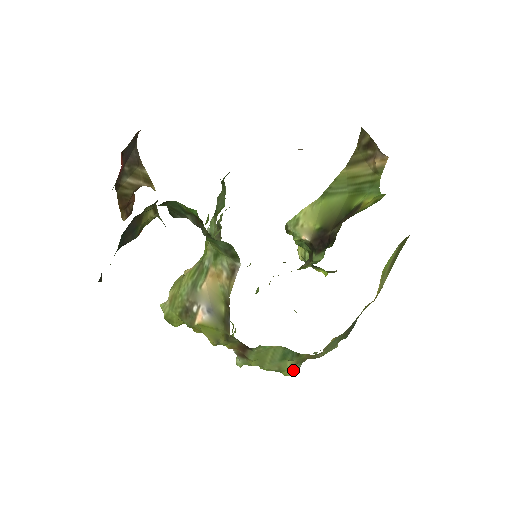
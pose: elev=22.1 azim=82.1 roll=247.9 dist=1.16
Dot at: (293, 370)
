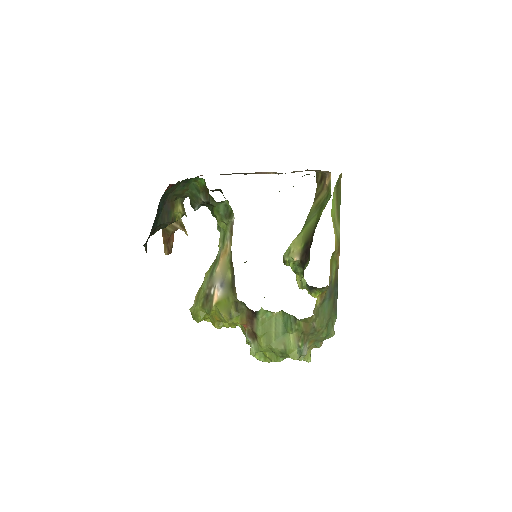
Dot at: (298, 351)
